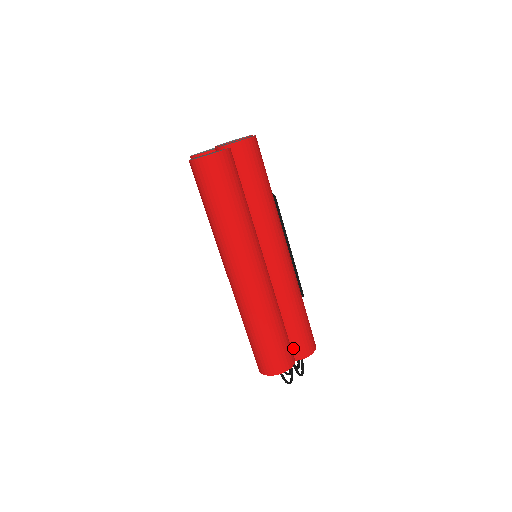
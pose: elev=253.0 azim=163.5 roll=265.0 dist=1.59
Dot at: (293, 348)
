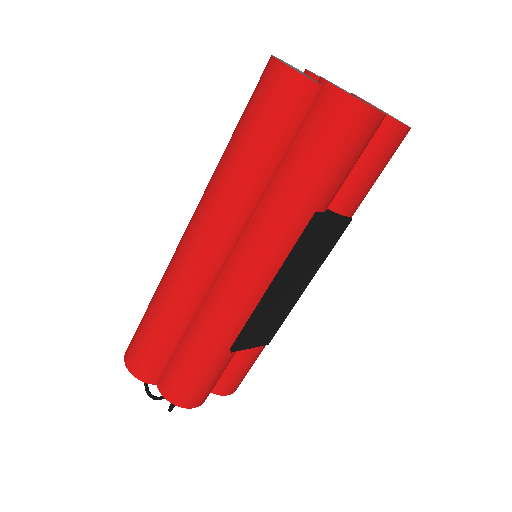
Dot at: (165, 371)
